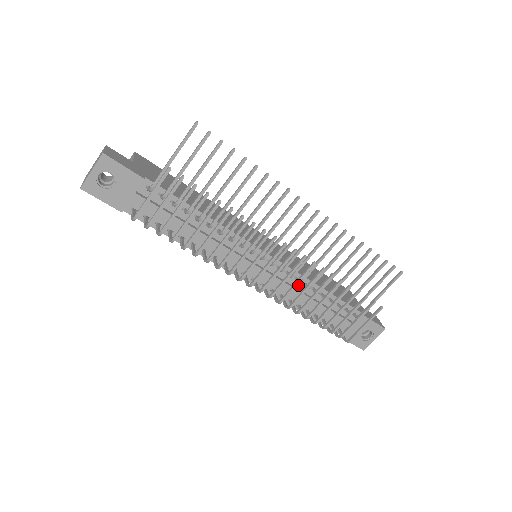
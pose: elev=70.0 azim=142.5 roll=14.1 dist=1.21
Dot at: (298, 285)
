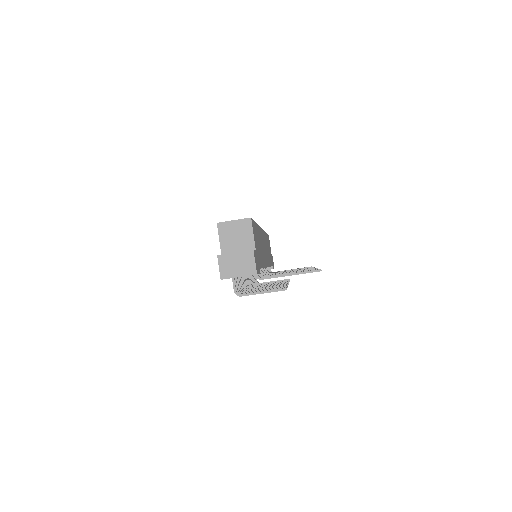
Dot at: occluded
